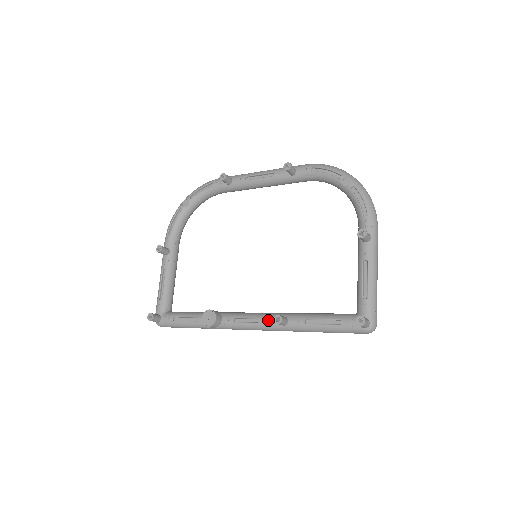
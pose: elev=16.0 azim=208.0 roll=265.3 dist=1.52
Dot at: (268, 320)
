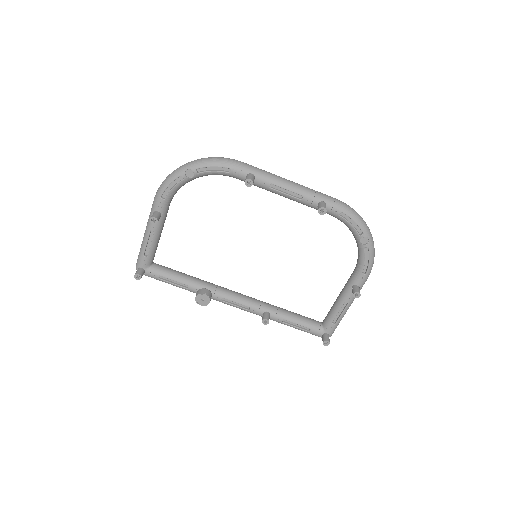
Dot at: (253, 310)
